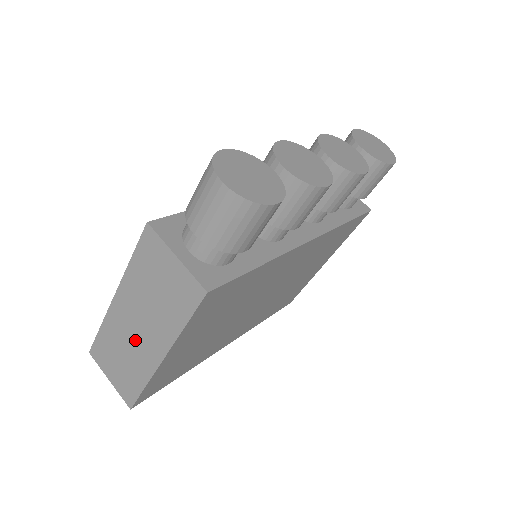
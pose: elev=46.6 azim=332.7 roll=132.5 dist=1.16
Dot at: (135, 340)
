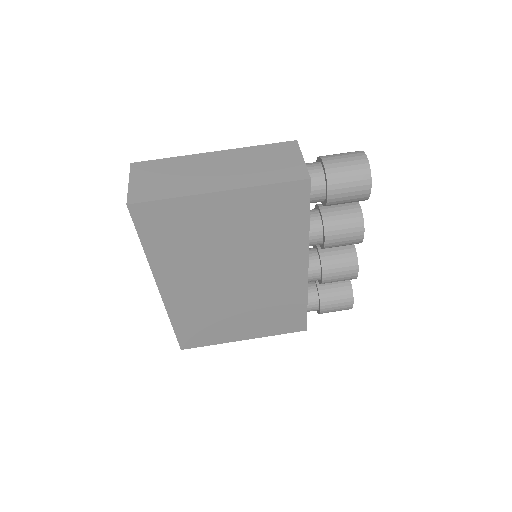
Dot at: (204, 174)
